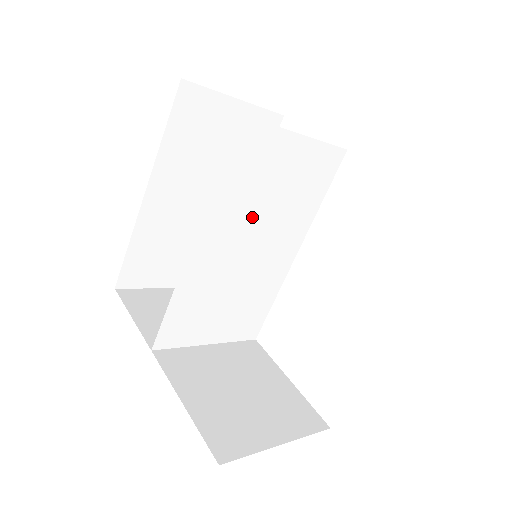
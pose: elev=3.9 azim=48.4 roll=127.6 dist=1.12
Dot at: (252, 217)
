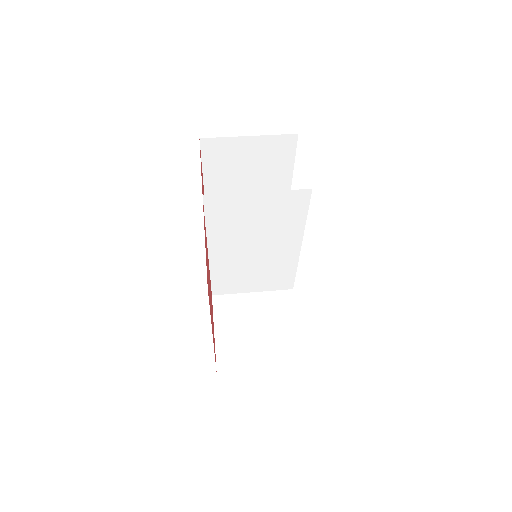
Dot at: (246, 235)
